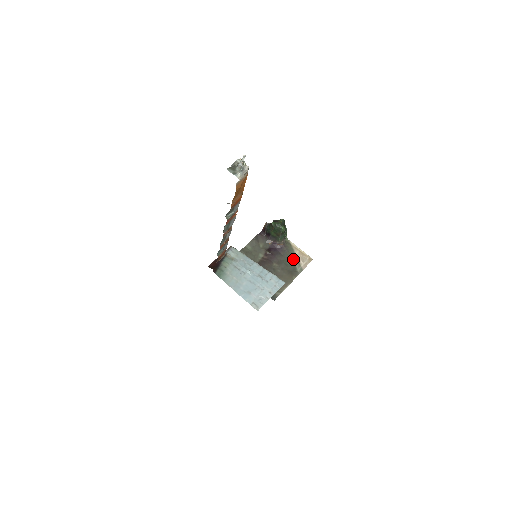
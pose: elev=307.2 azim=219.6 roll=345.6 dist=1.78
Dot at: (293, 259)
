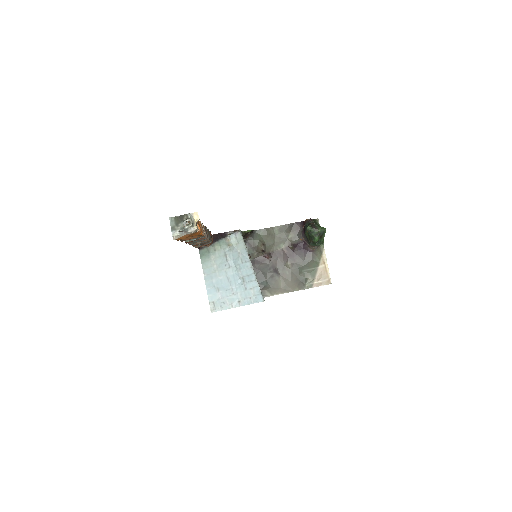
Dot at: (312, 270)
